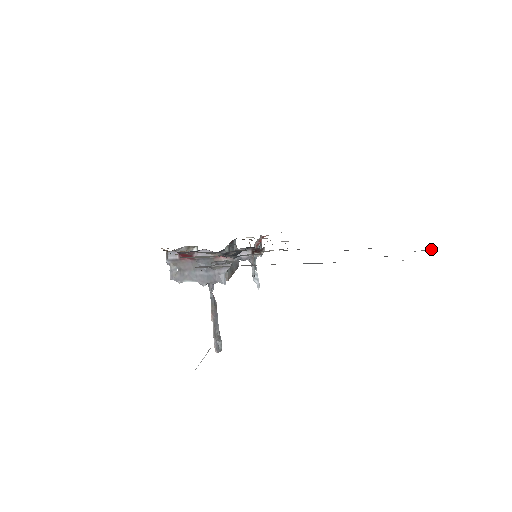
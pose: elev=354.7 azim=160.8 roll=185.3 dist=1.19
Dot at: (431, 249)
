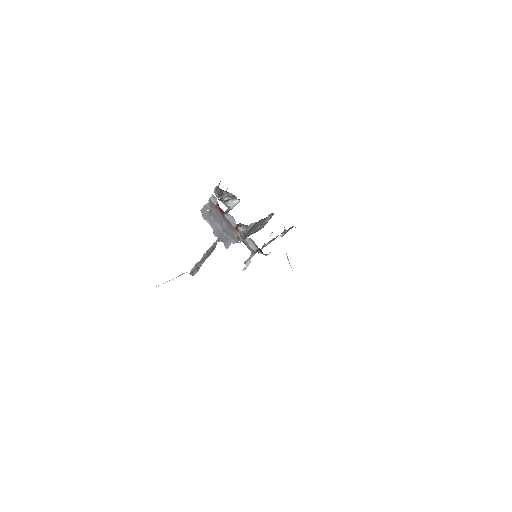
Dot at: occluded
